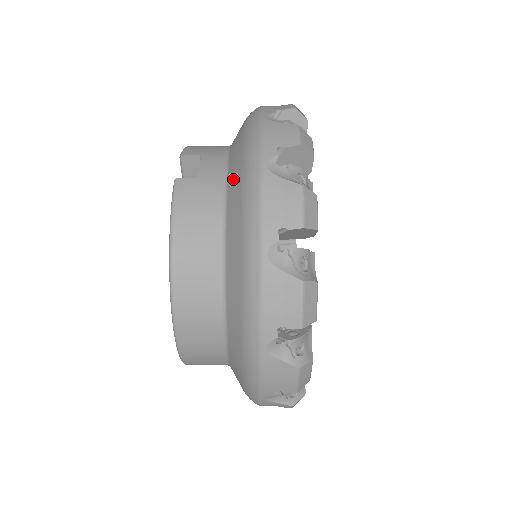
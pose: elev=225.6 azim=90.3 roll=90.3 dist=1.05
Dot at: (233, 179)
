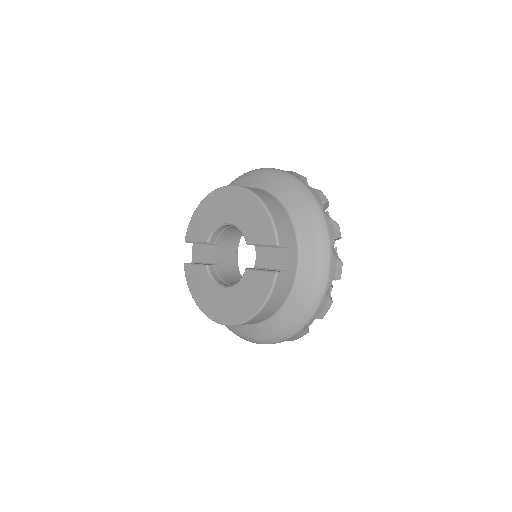
Dot at: (304, 281)
